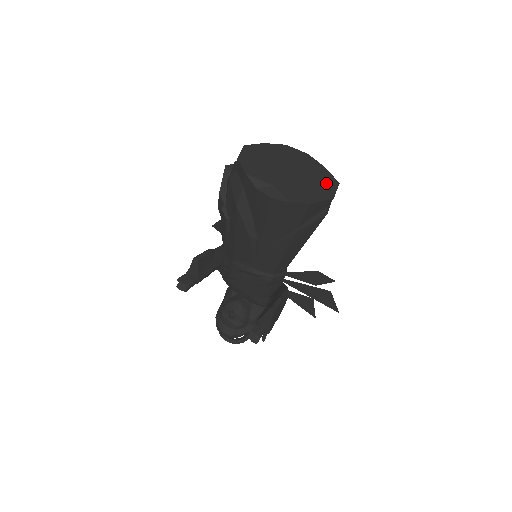
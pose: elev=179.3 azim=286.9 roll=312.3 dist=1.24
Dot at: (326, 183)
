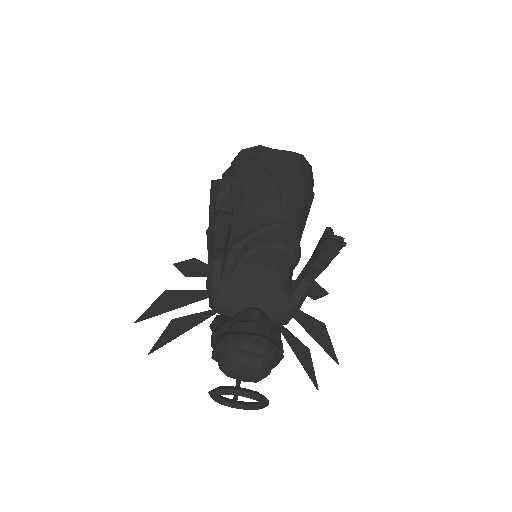
Dot at: occluded
